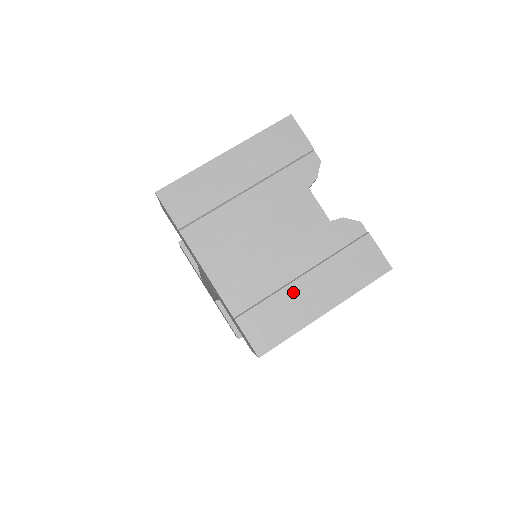
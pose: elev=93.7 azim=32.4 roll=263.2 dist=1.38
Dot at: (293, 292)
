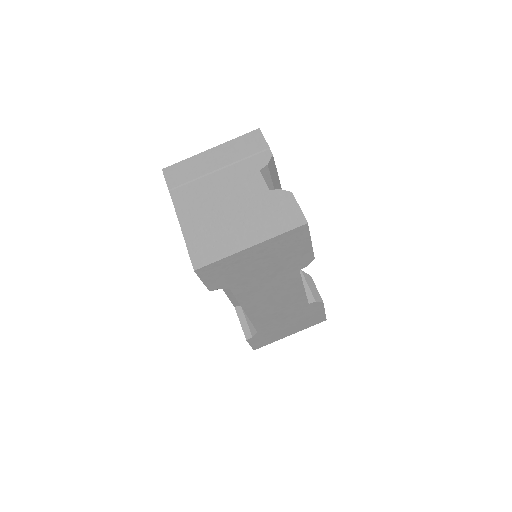
Dot at: (230, 232)
